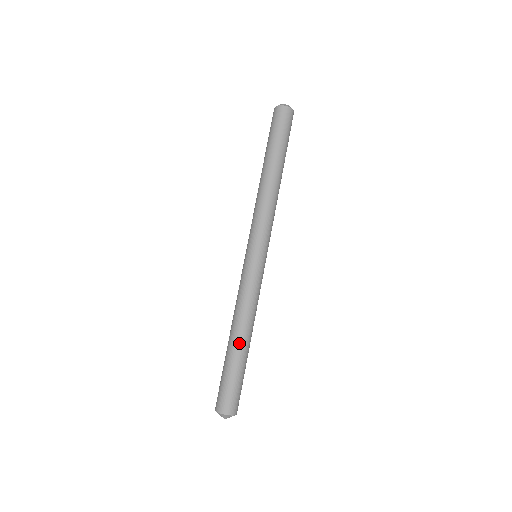
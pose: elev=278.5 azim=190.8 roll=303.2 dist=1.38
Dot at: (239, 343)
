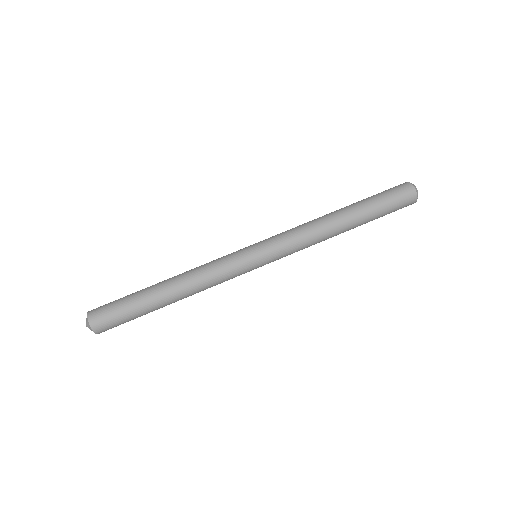
Dot at: (162, 288)
